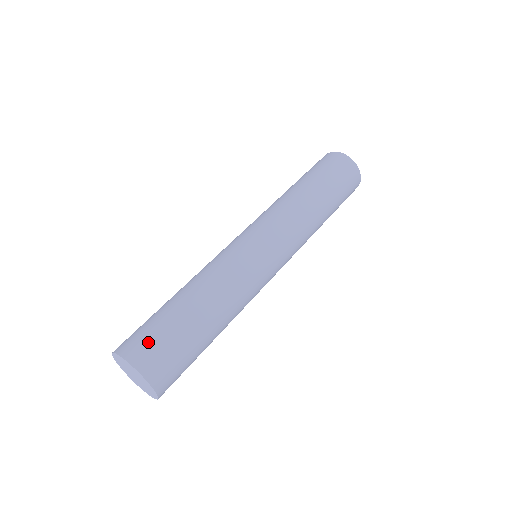
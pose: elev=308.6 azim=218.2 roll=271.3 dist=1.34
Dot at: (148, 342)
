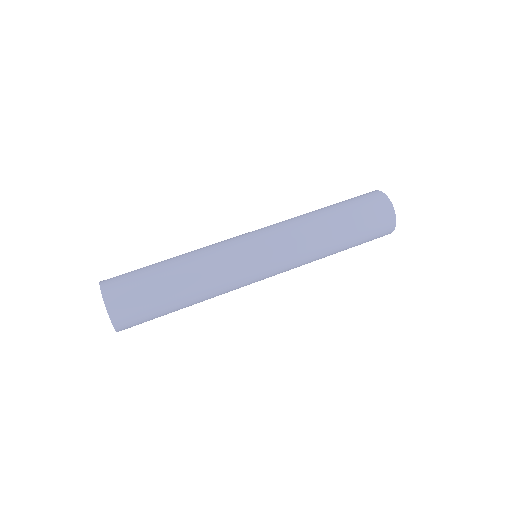
Dot at: (122, 280)
